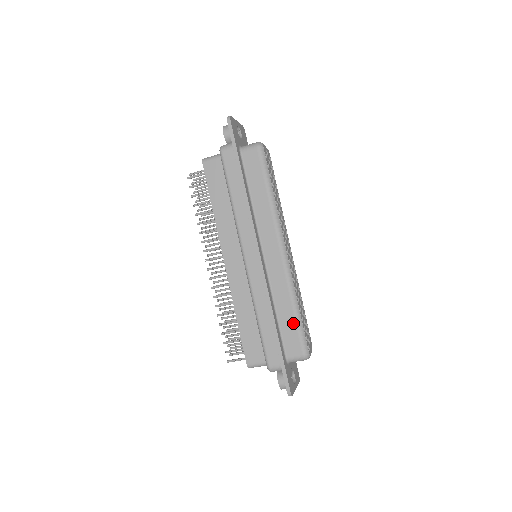
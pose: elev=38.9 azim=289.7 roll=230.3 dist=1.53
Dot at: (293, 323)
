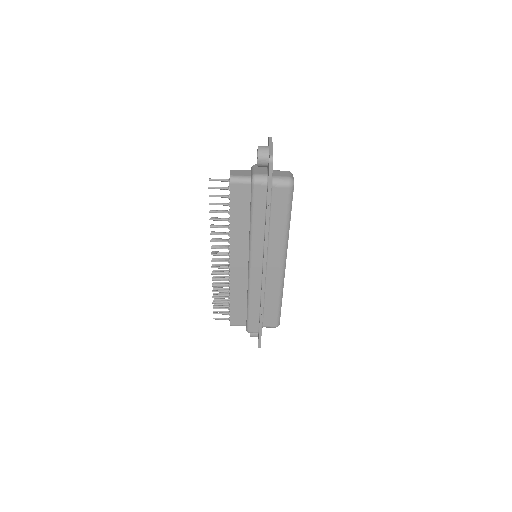
Dot at: (275, 309)
